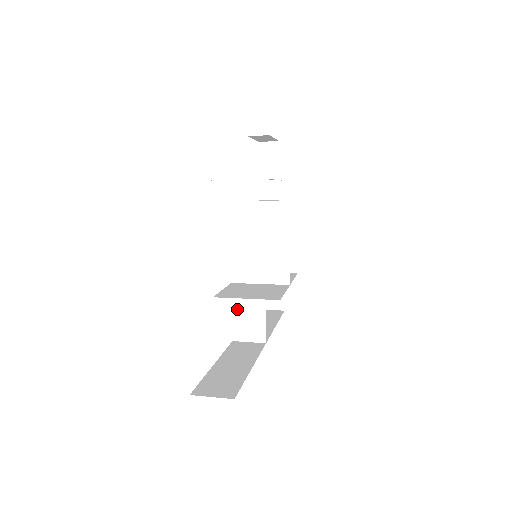
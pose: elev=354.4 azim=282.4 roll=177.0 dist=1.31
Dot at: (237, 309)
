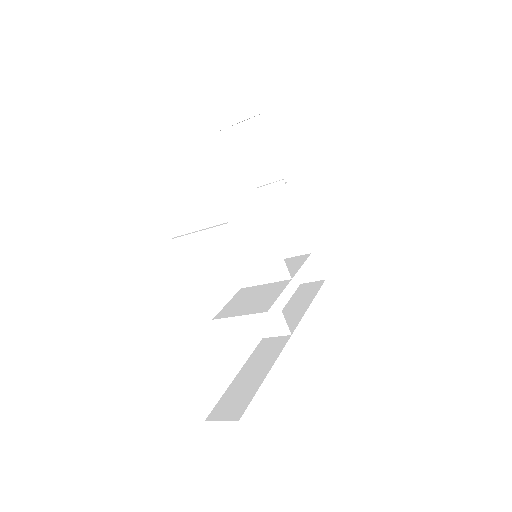
Dot at: occluded
